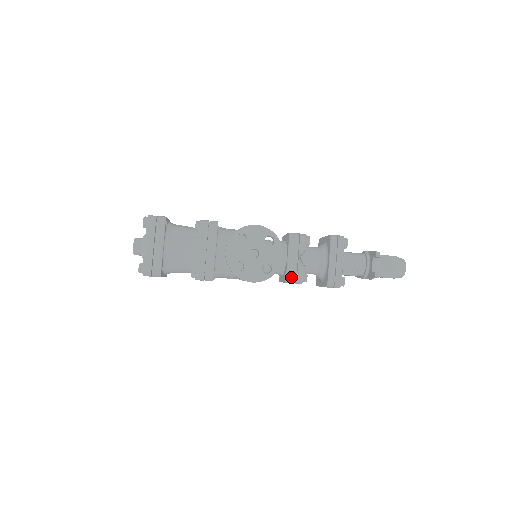
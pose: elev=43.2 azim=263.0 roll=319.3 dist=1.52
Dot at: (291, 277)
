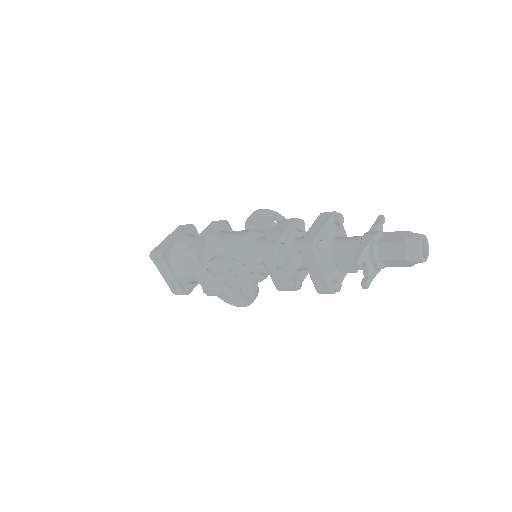
Dot at: (280, 289)
